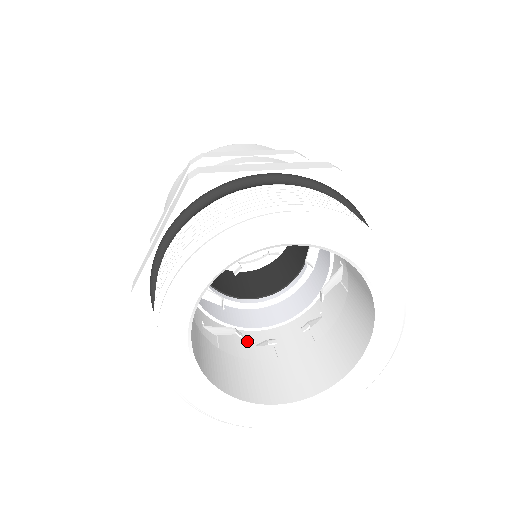
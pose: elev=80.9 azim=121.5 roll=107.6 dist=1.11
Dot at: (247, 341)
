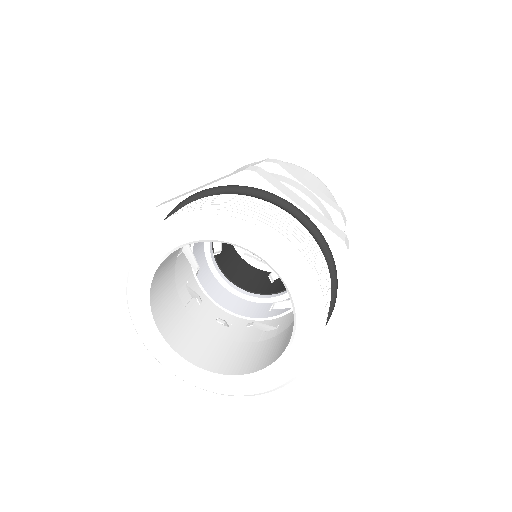
Dot at: (259, 329)
